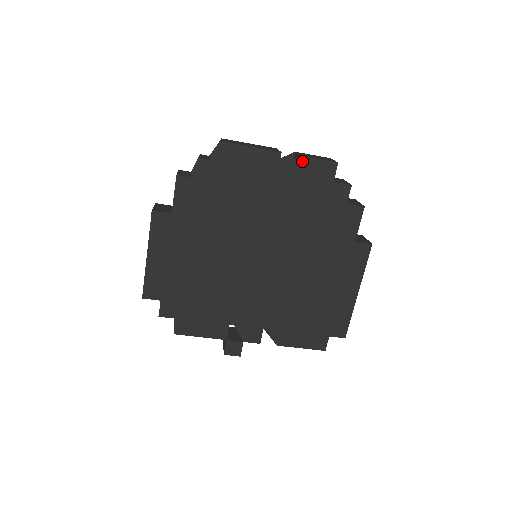
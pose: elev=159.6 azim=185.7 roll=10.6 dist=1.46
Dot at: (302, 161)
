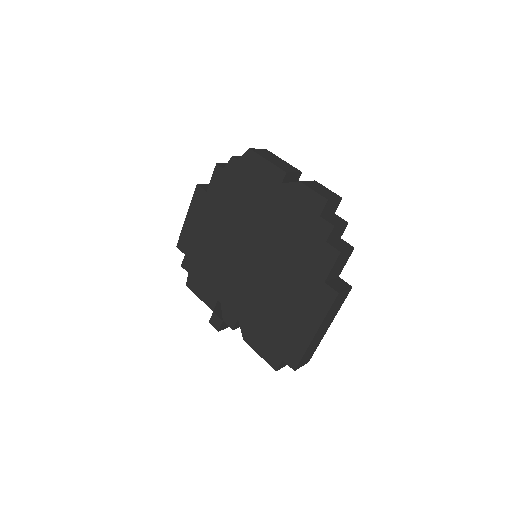
Dot at: (300, 186)
